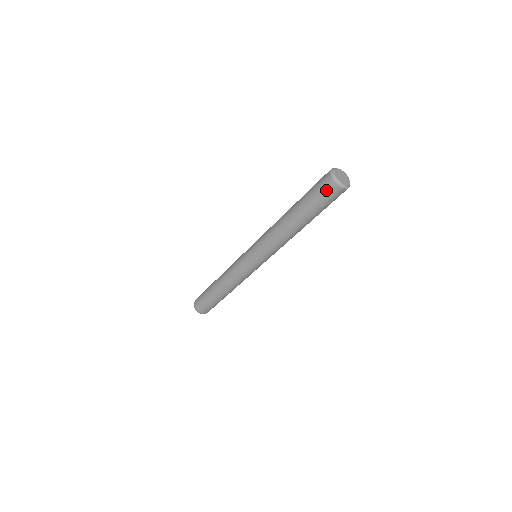
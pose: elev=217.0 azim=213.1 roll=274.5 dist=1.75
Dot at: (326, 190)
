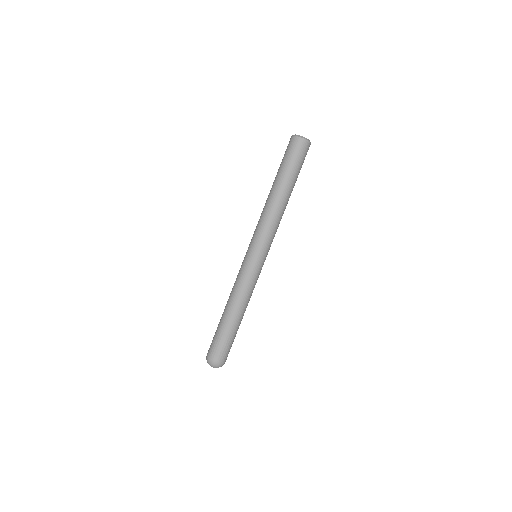
Dot at: (290, 146)
